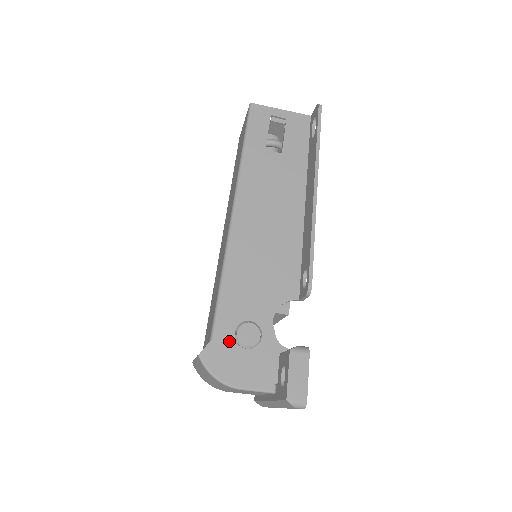
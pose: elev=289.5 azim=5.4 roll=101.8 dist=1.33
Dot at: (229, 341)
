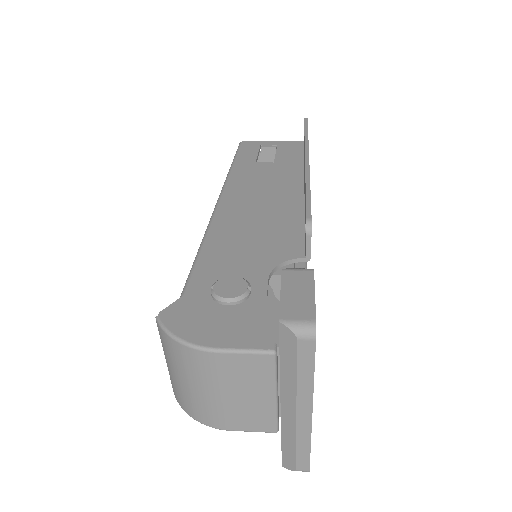
Dot at: (202, 299)
